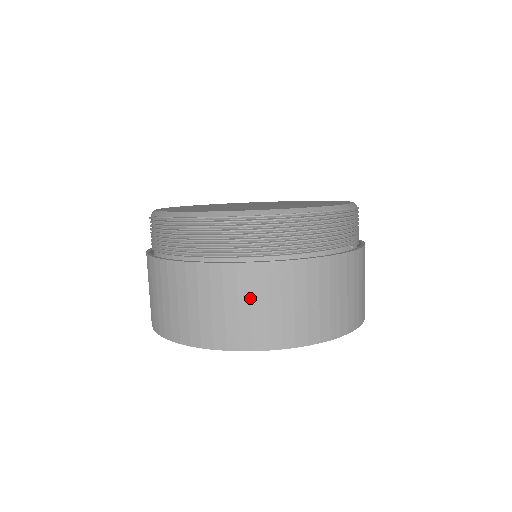
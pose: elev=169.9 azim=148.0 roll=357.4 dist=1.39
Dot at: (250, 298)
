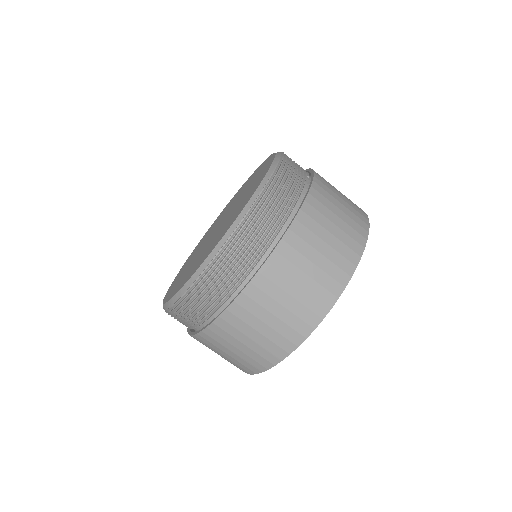
Dot at: (299, 271)
